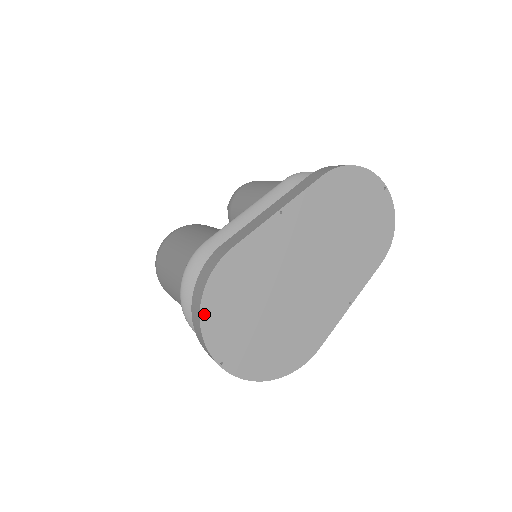
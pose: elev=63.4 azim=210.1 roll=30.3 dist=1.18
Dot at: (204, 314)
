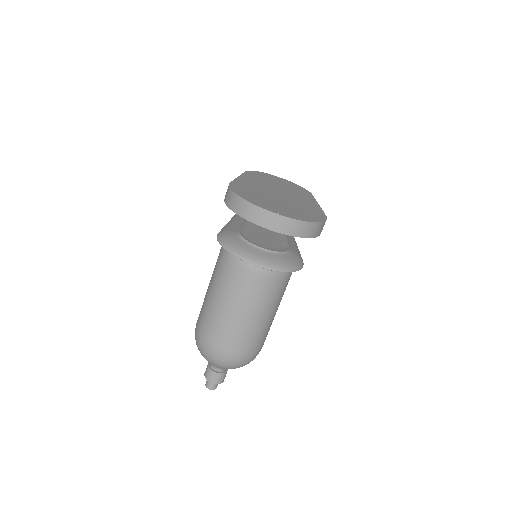
Dot at: (244, 198)
